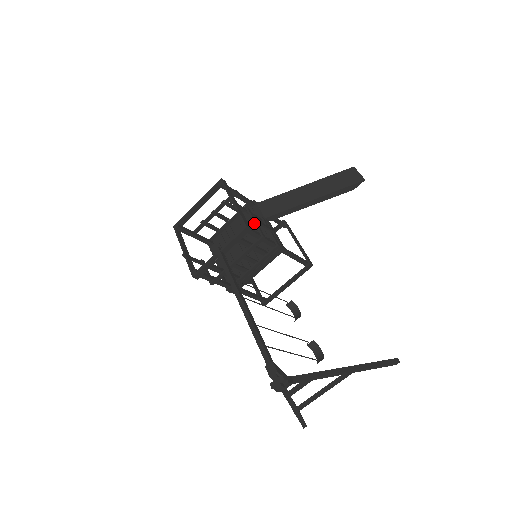
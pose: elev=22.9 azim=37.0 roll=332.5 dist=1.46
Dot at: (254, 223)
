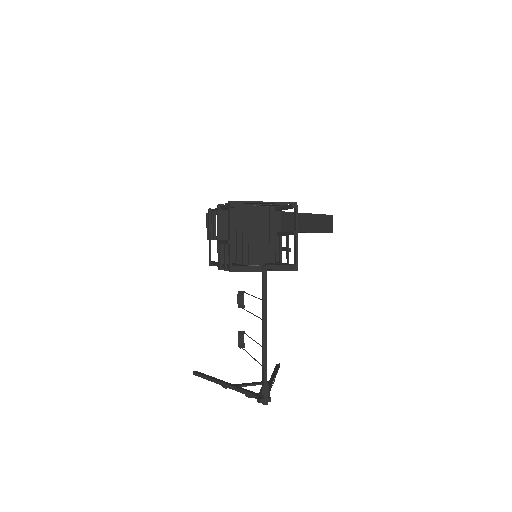
Dot at: (288, 251)
